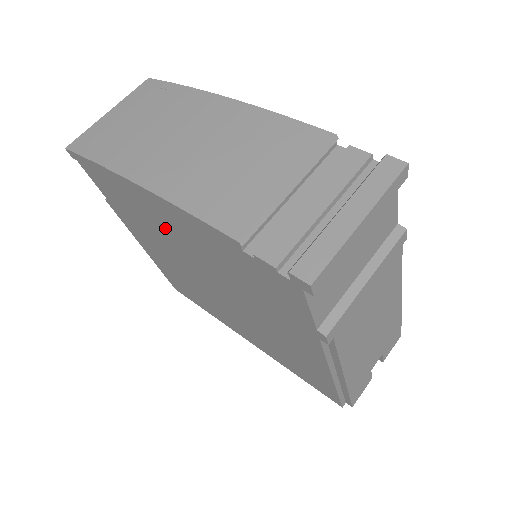
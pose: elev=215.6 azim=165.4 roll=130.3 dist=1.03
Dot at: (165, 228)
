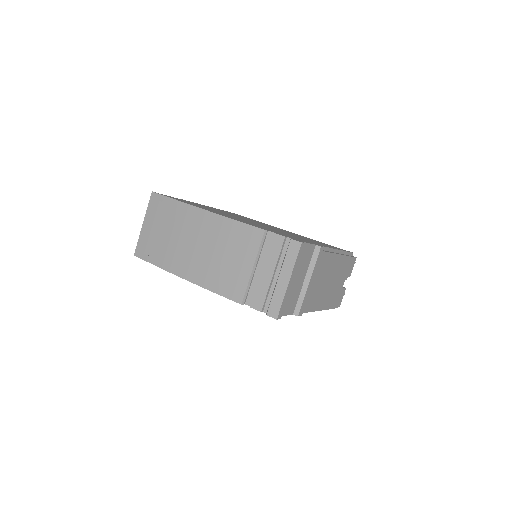
Dot at: occluded
